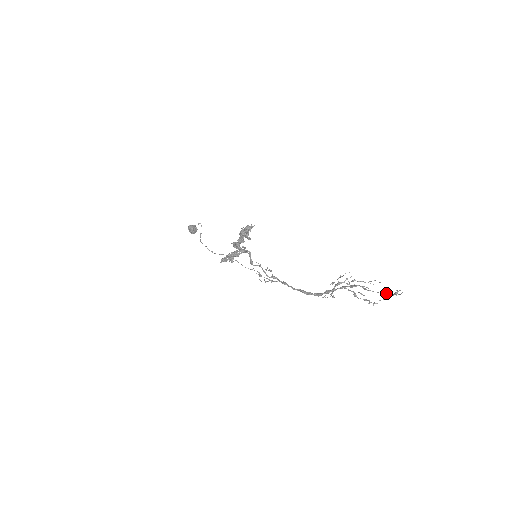
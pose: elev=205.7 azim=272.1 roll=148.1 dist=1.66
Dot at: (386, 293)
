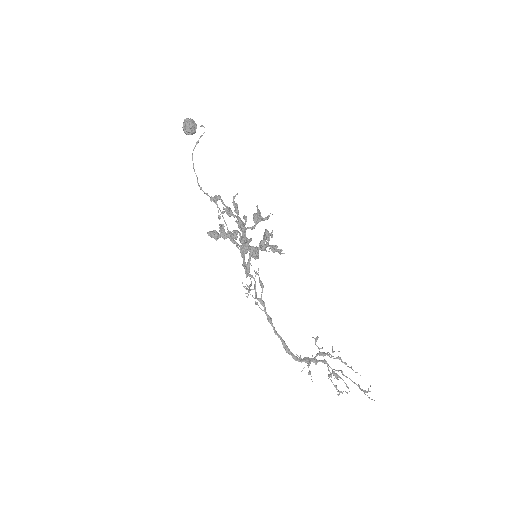
Dot at: occluded
